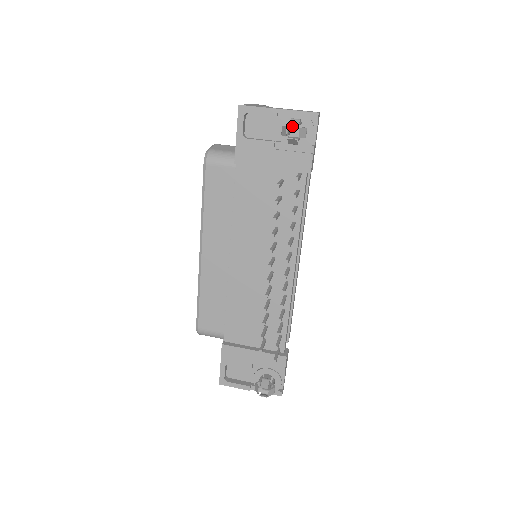
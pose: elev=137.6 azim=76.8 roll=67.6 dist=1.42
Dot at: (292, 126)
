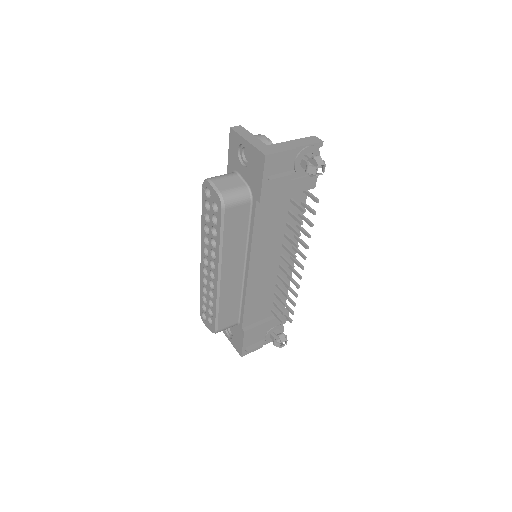
Dot at: occluded
